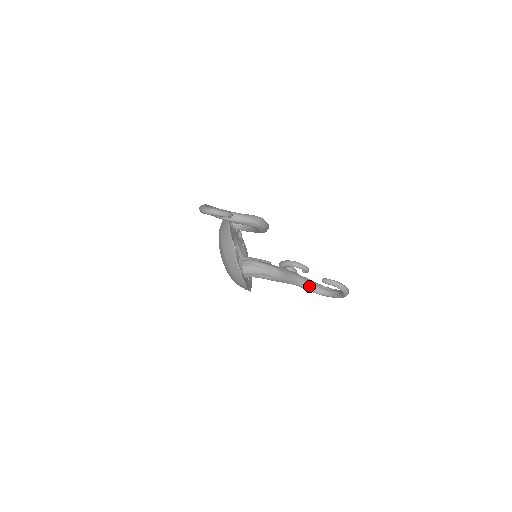
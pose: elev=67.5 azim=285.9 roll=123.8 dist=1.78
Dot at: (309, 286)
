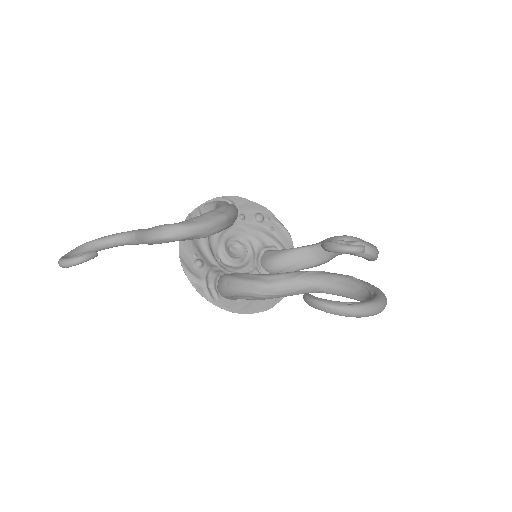
Dot at: (338, 290)
